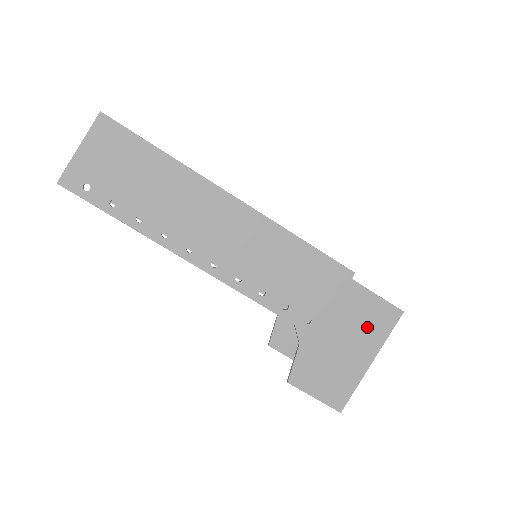
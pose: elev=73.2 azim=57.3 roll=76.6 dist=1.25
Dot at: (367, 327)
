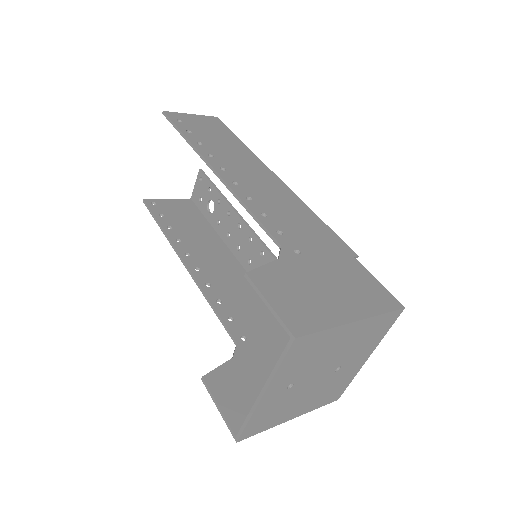
Dot at: (359, 293)
